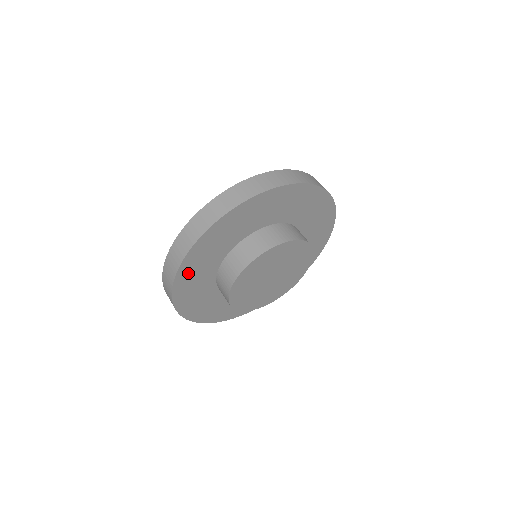
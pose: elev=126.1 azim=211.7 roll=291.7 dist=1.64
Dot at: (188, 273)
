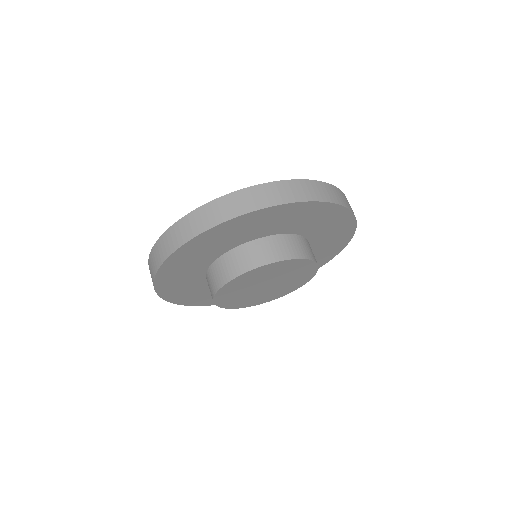
Dot at: (188, 253)
